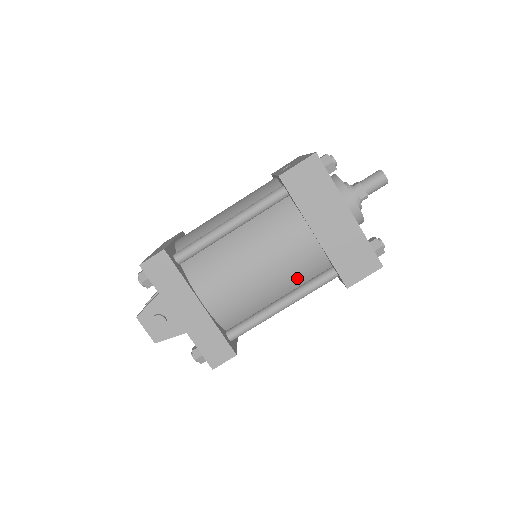
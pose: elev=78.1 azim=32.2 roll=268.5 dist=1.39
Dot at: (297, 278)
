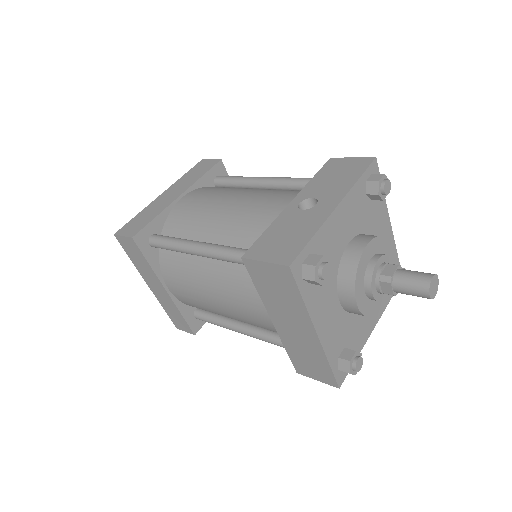
Dot at: occluded
